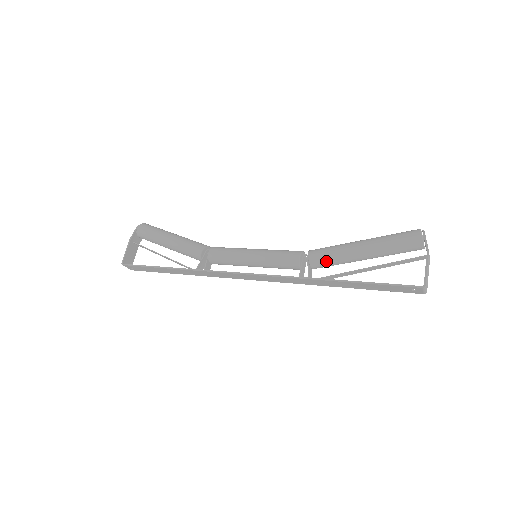
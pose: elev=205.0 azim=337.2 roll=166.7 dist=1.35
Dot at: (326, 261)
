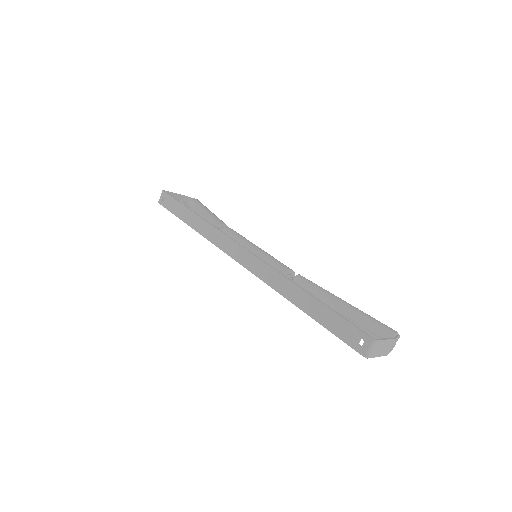
Dot at: (308, 286)
